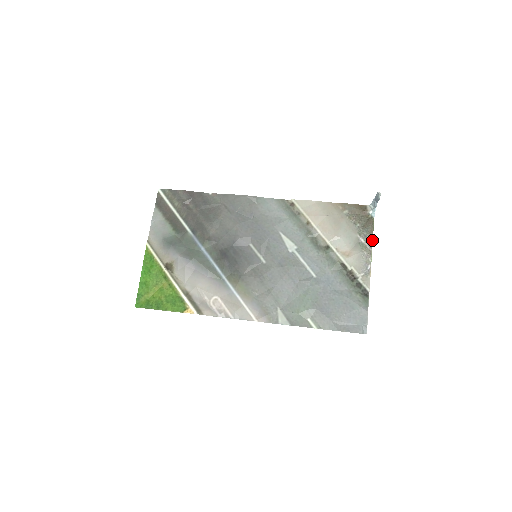
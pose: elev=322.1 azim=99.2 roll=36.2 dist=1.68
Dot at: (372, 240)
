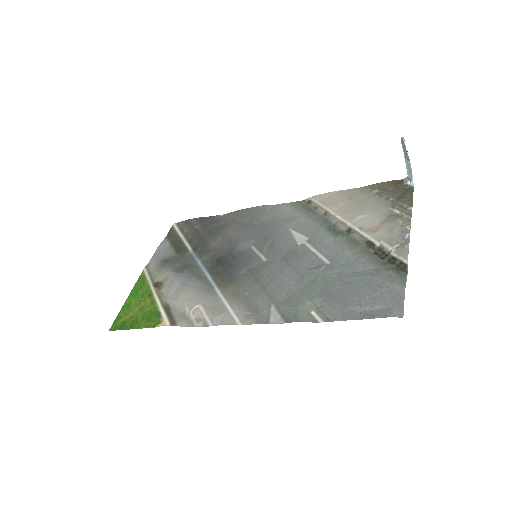
Dot at: (411, 208)
